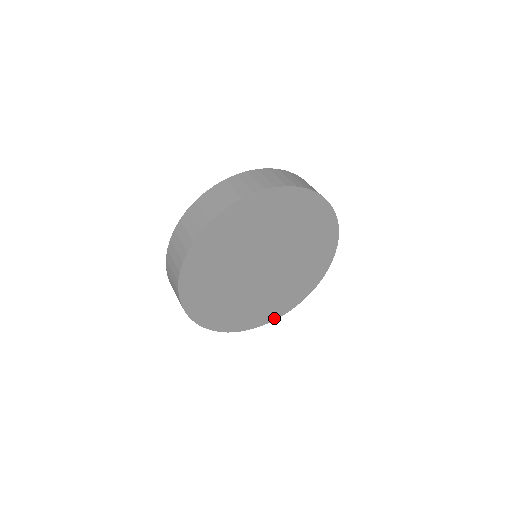
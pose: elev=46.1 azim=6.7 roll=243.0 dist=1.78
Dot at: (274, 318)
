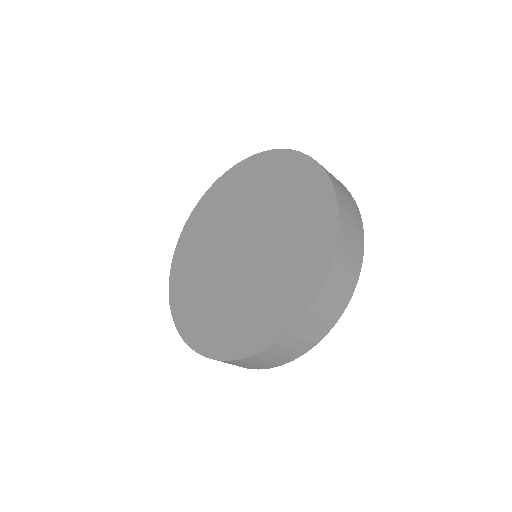
Dot at: occluded
